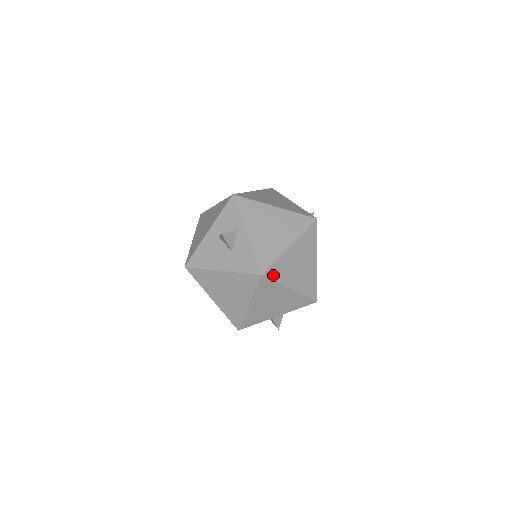
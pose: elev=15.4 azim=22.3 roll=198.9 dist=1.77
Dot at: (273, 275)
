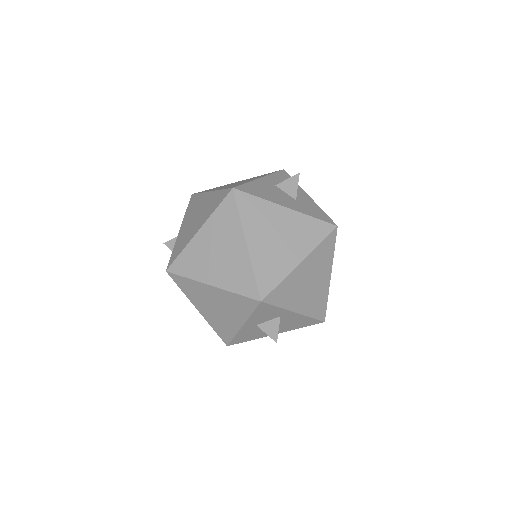
Dot at: (335, 240)
